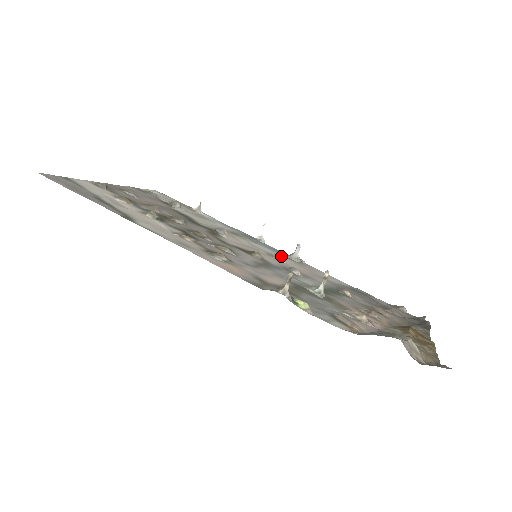
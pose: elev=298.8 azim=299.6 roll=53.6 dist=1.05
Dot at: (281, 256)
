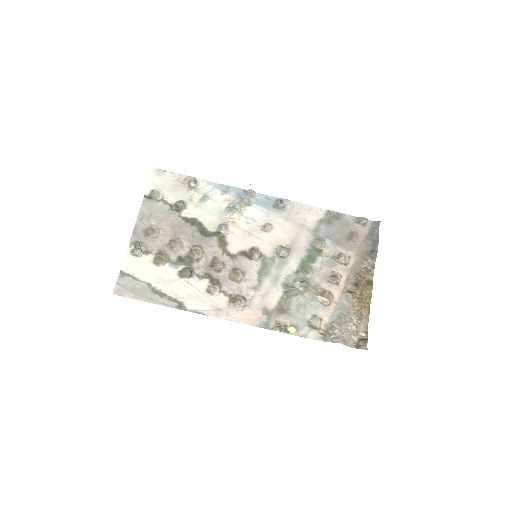
Dot at: (271, 216)
